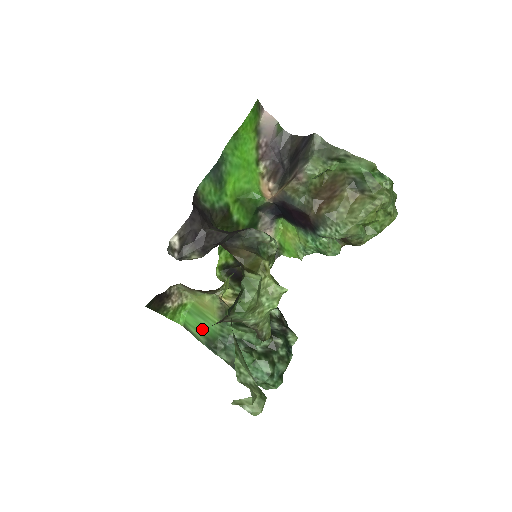
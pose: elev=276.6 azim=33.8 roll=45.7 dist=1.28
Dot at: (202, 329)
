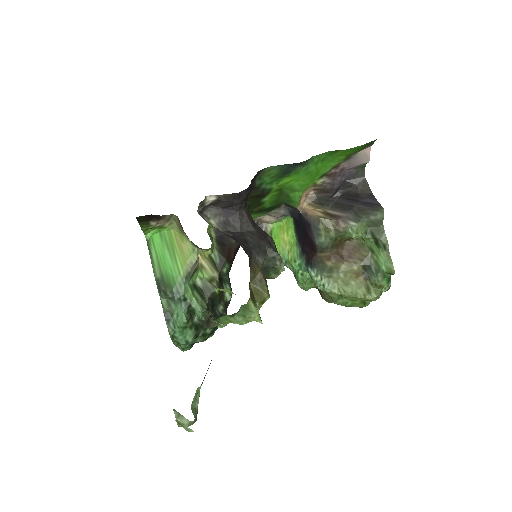
Dot at: (163, 264)
